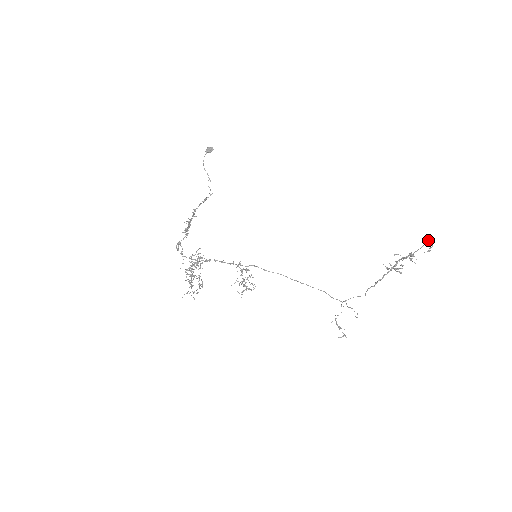
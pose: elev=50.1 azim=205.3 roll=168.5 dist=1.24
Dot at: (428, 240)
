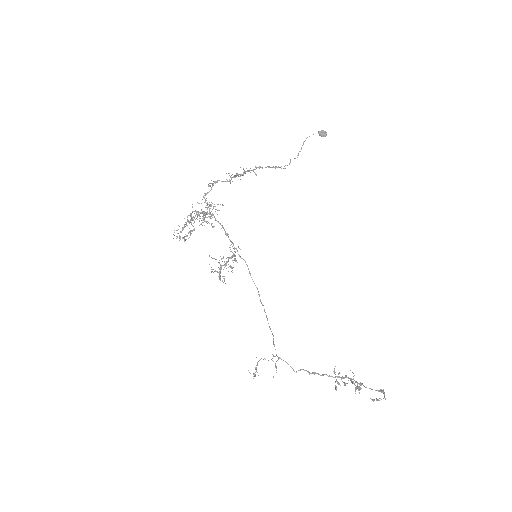
Dot at: (384, 392)
